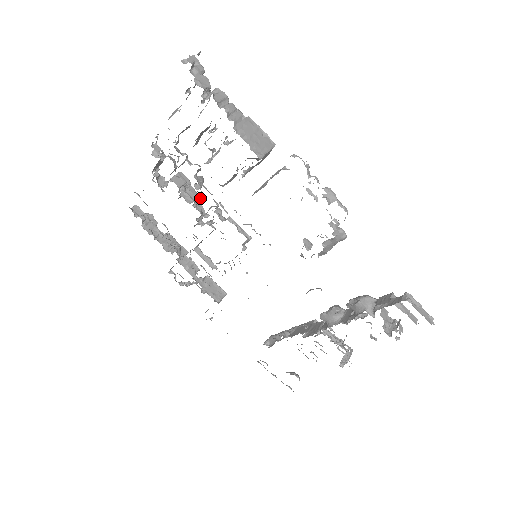
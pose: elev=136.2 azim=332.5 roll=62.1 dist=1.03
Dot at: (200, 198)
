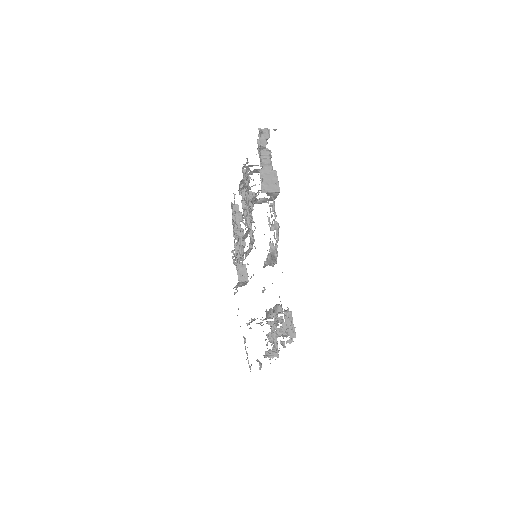
Dot at: occluded
